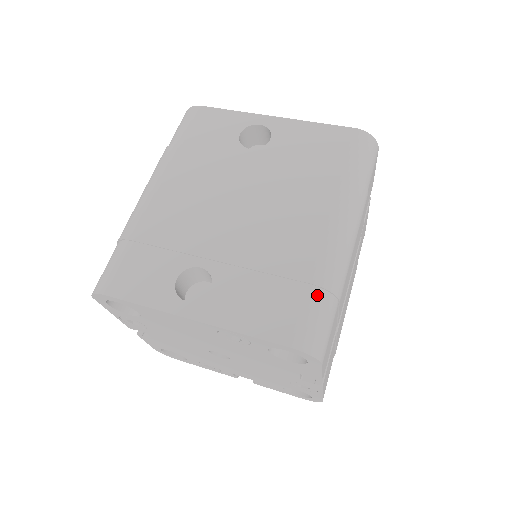
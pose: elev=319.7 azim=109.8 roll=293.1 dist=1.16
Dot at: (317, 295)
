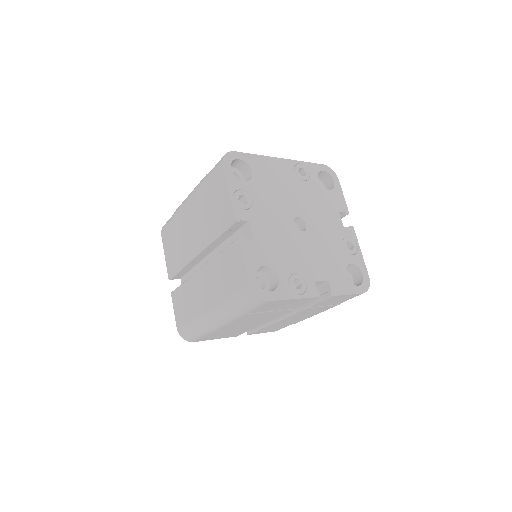
Dot at: occluded
